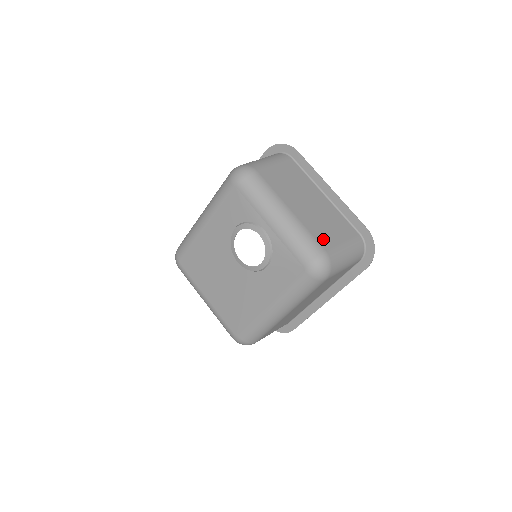
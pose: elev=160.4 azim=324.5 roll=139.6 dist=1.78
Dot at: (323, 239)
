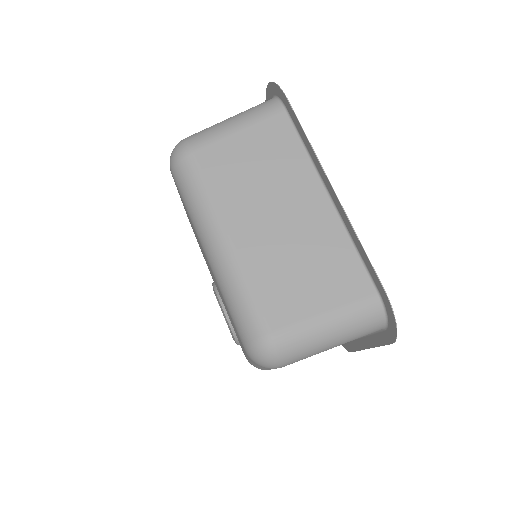
Dot at: occluded
